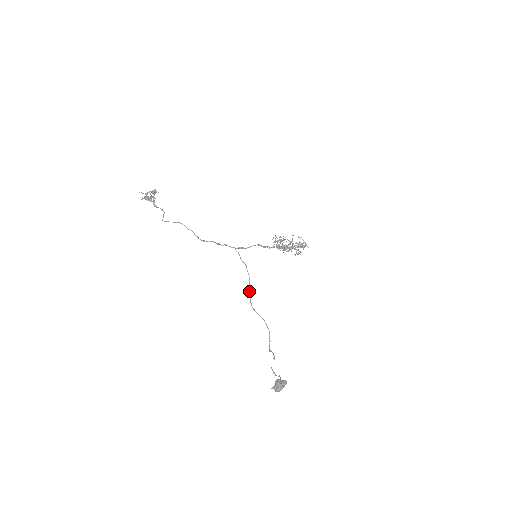
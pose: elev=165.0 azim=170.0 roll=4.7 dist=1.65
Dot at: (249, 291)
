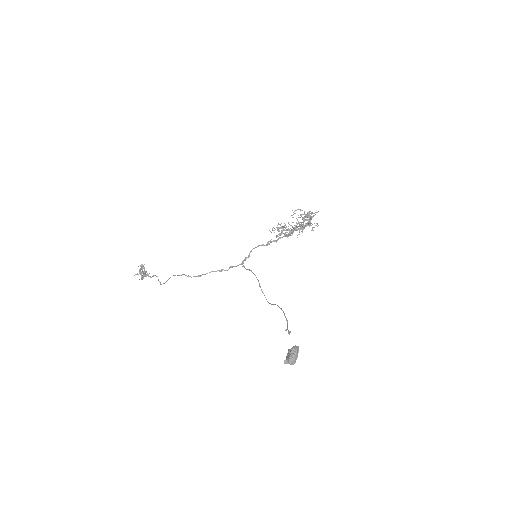
Dot at: (261, 290)
